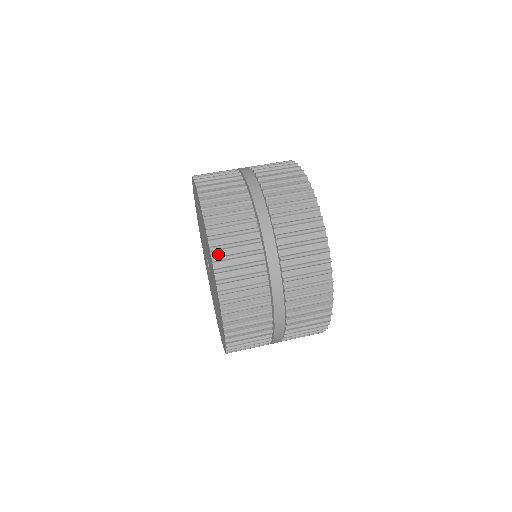
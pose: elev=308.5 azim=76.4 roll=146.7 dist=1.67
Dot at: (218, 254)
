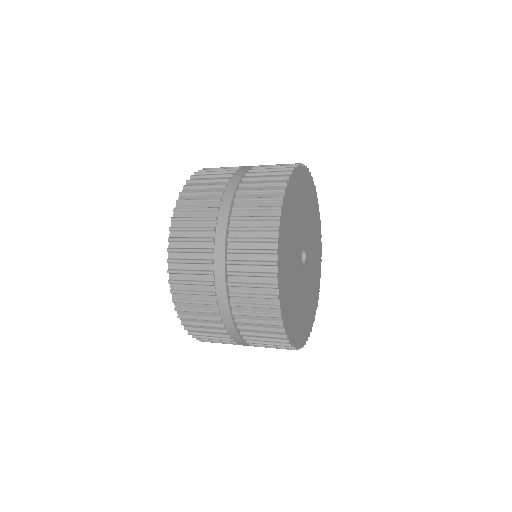
Dot at: occluded
